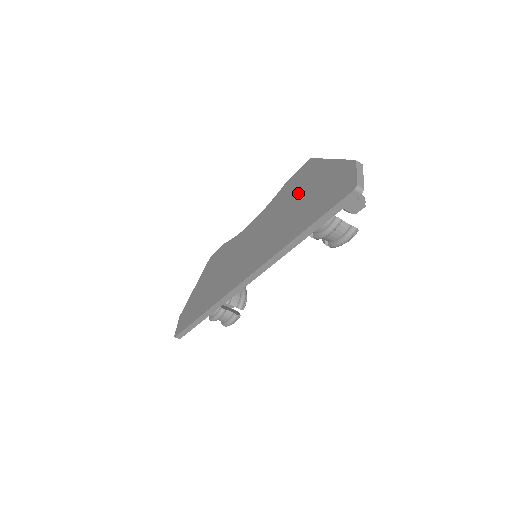
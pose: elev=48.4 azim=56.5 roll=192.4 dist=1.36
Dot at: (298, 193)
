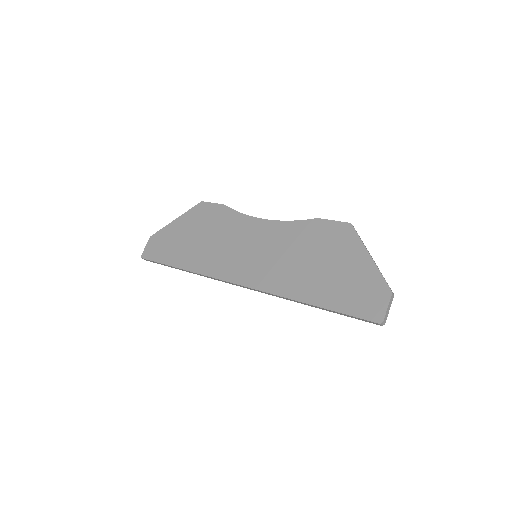
Dot at: (326, 252)
